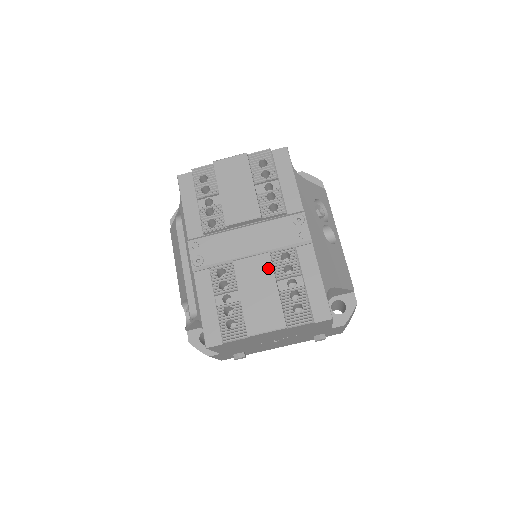
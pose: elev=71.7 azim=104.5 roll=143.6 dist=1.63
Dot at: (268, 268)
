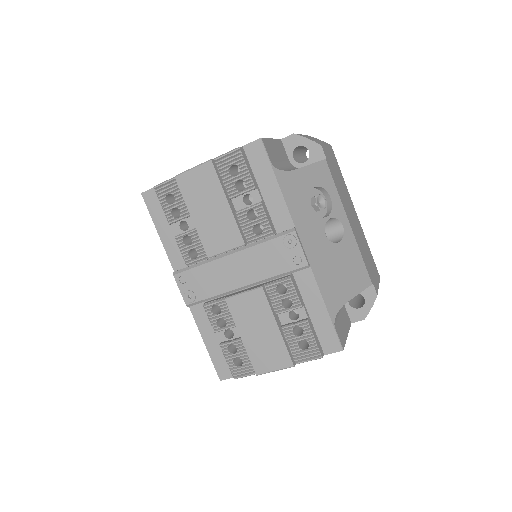
Dot at: (264, 305)
